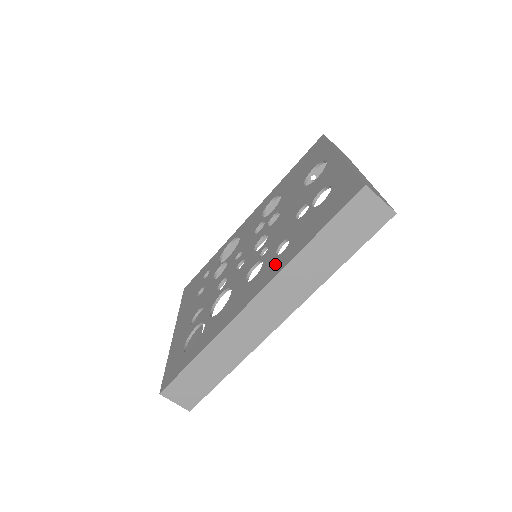
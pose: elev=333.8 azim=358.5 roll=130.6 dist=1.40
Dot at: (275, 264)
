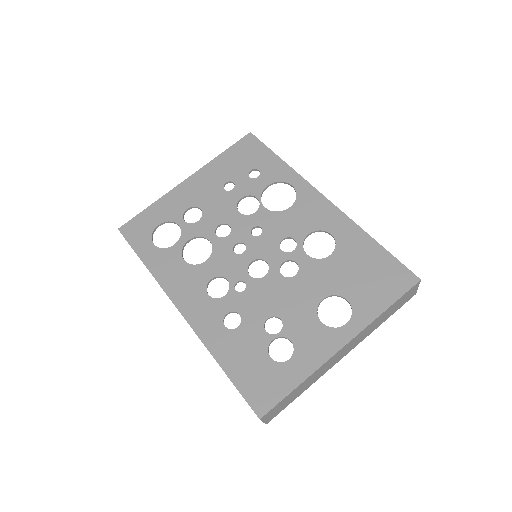
Dot at: (212, 323)
